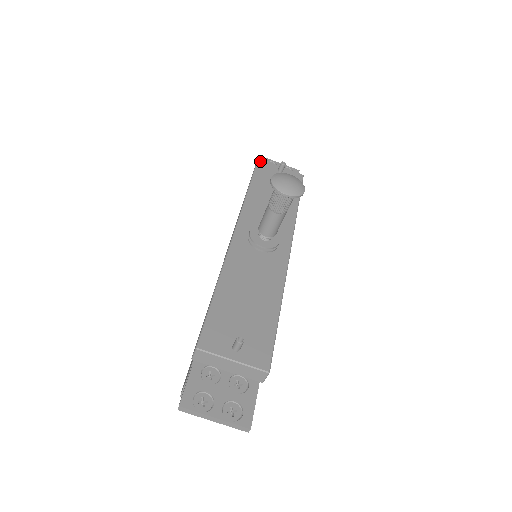
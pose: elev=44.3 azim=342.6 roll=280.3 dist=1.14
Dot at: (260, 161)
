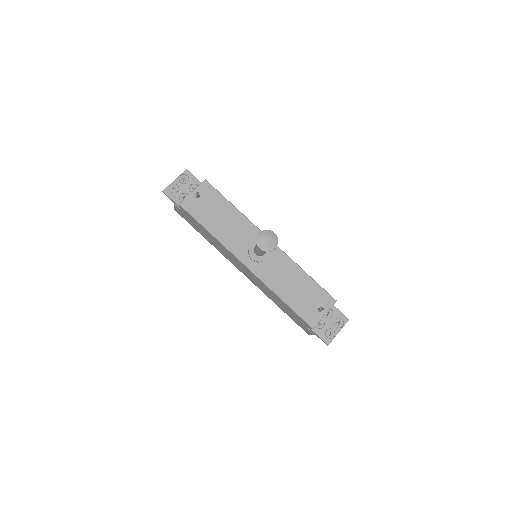
Dot at: (183, 205)
